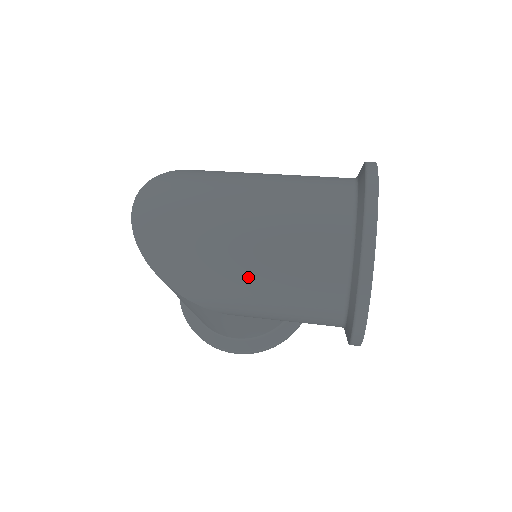
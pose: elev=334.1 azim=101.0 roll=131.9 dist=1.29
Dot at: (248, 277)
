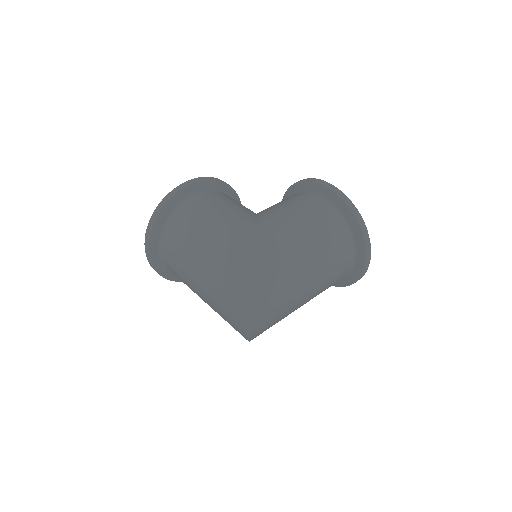
Dot at: occluded
